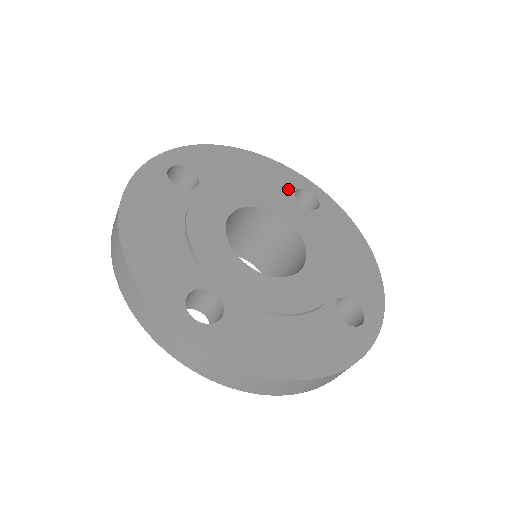
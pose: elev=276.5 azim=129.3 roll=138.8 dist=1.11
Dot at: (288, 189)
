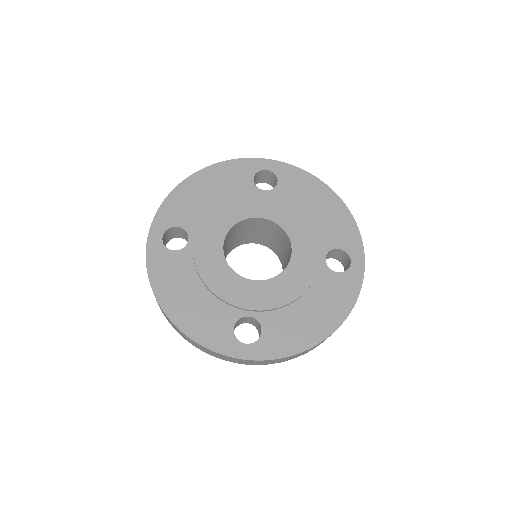
Dot at: (248, 183)
